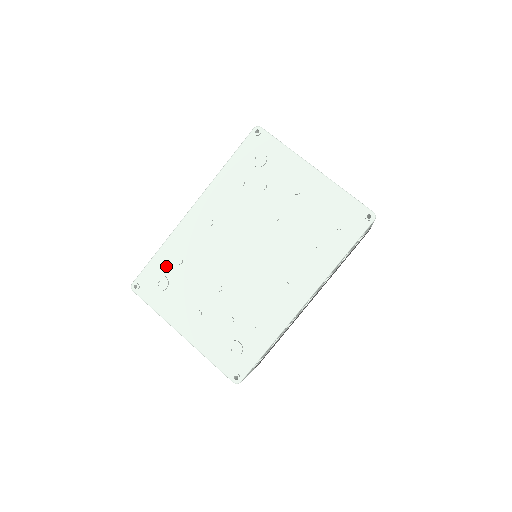
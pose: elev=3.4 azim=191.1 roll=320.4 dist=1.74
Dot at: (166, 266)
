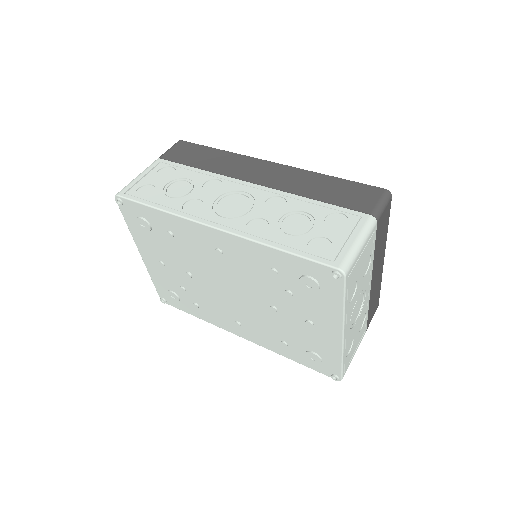
Dot at: (156, 223)
